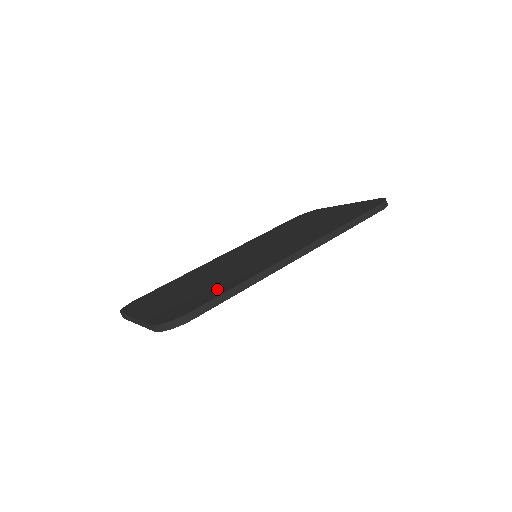
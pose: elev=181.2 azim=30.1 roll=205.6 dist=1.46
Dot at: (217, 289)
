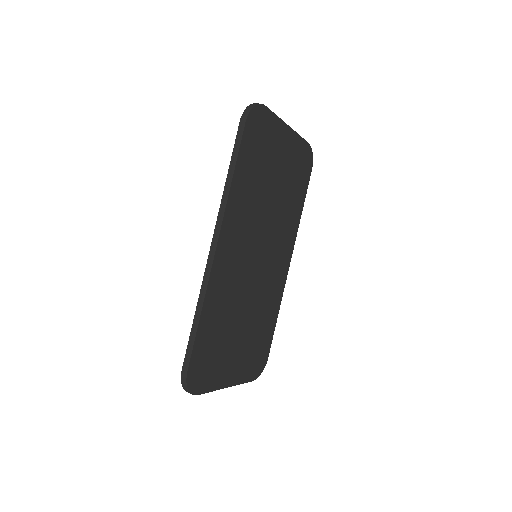
Dot at: occluded
